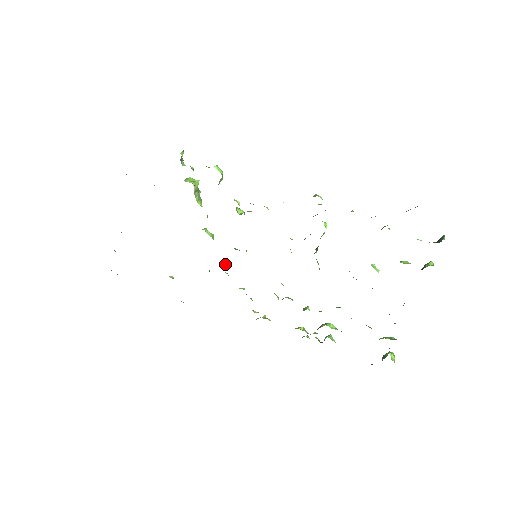
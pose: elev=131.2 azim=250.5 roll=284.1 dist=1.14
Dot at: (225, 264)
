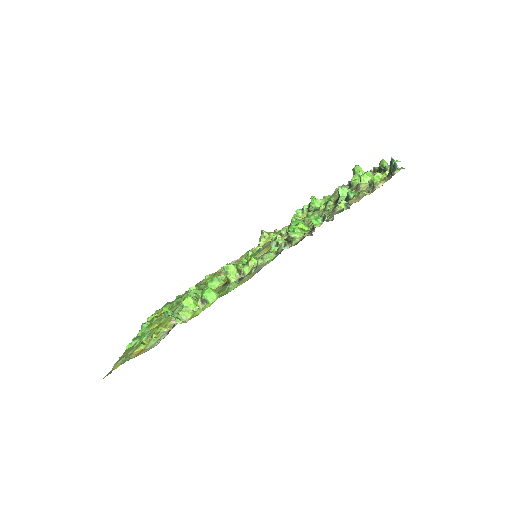
Dot at: occluded
